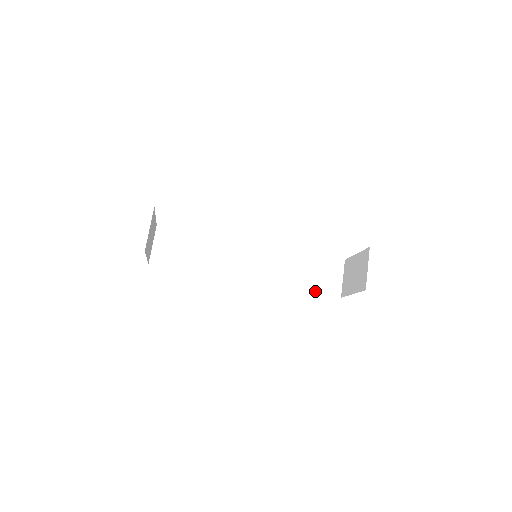
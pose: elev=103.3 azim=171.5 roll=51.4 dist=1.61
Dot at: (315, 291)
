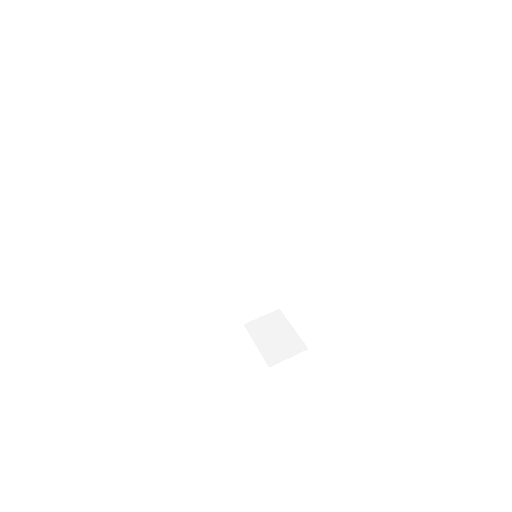
Dot at: (240, 303)
